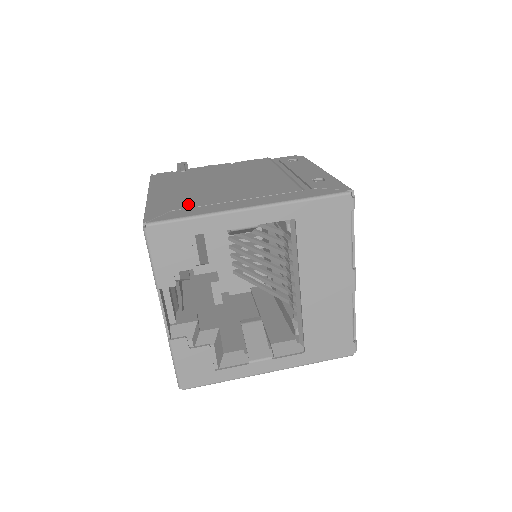
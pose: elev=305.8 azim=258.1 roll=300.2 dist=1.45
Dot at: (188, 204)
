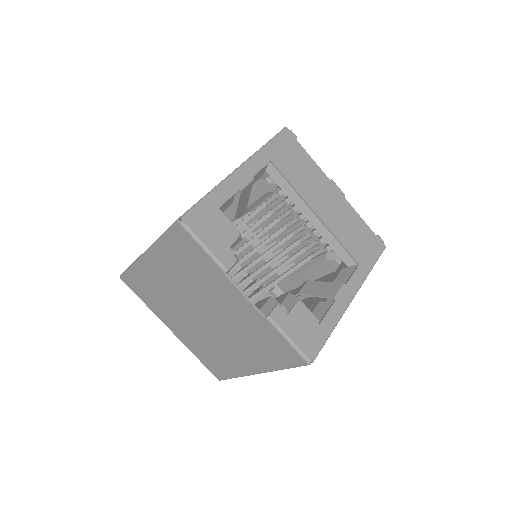
Dot at: occluded
